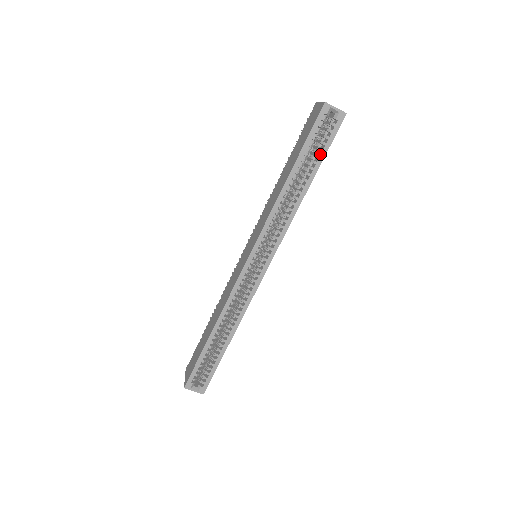
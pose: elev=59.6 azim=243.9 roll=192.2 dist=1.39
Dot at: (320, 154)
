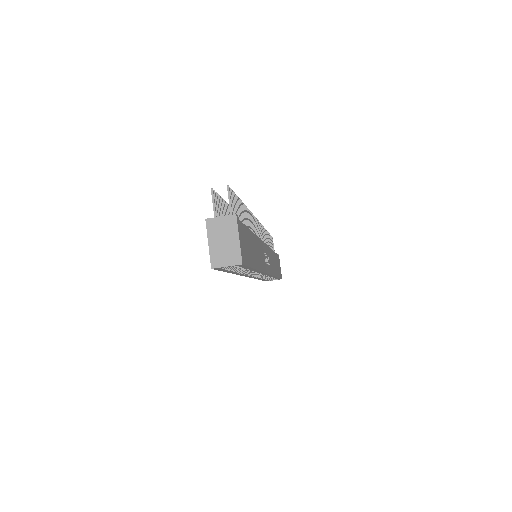
Dot at: (245, 268)
